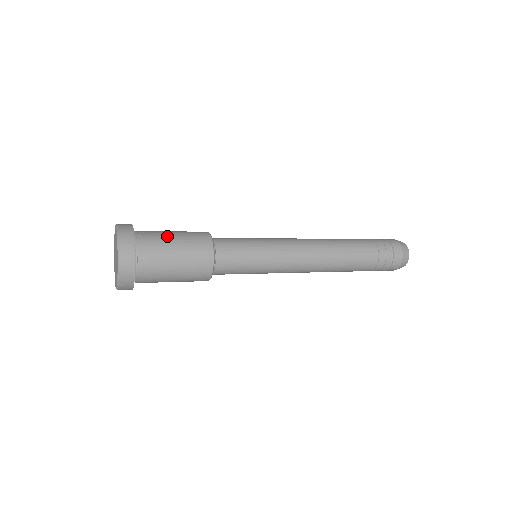
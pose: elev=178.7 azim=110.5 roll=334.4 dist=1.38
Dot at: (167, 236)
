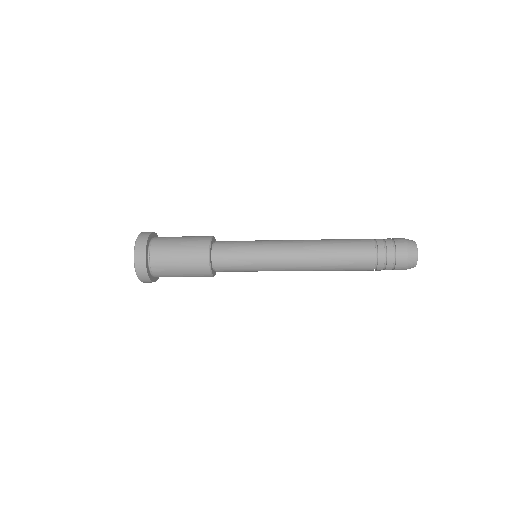
Dot at: occluded
